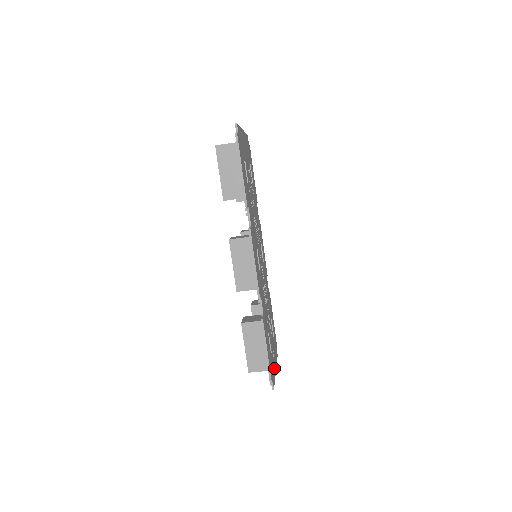
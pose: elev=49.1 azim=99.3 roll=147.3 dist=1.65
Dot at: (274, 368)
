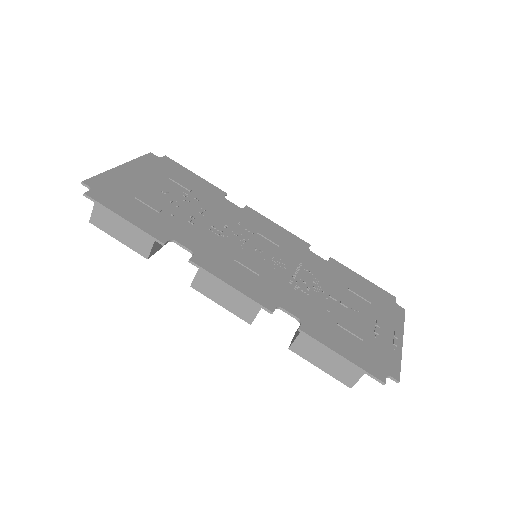
Dot at: (391, 345)
